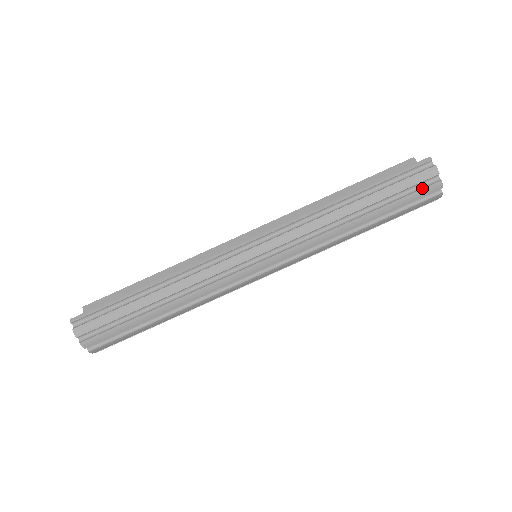
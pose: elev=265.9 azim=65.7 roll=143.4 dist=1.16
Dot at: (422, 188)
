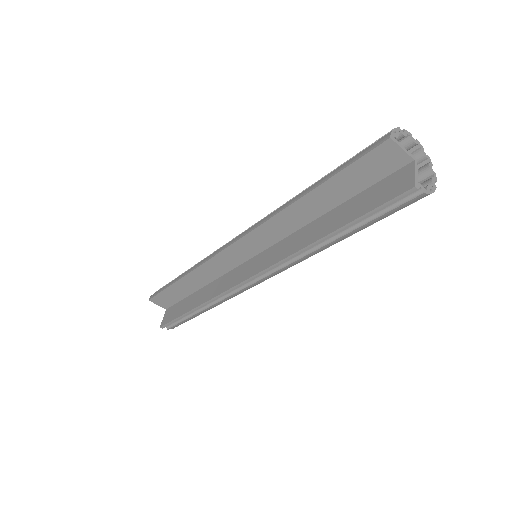
Dot at: (410, 204)
